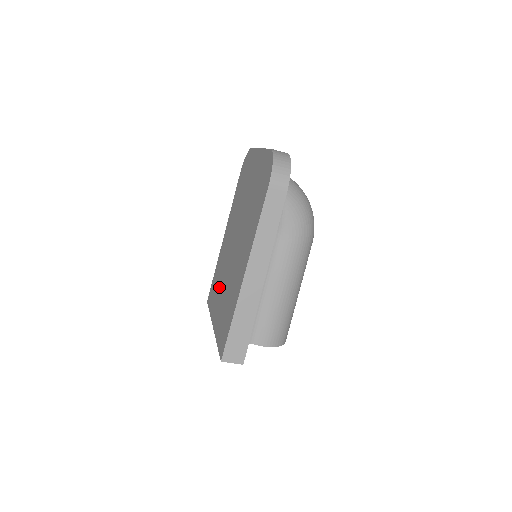
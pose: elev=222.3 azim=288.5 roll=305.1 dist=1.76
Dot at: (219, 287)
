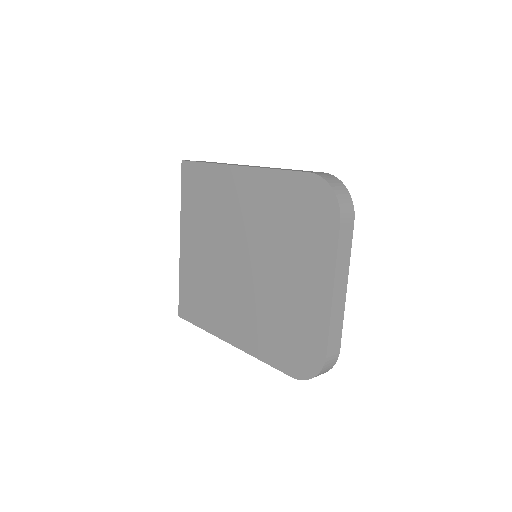
Dot at: (203, 227)
